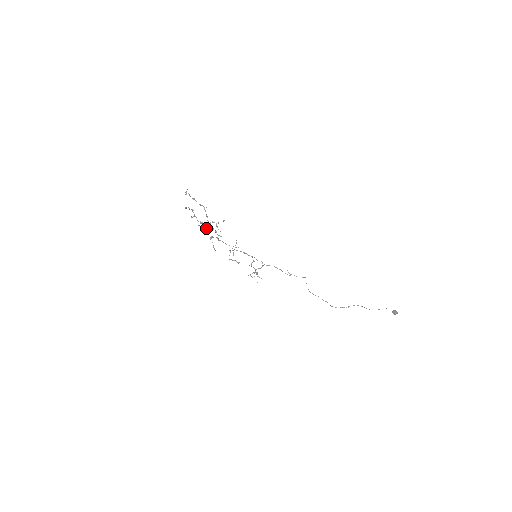
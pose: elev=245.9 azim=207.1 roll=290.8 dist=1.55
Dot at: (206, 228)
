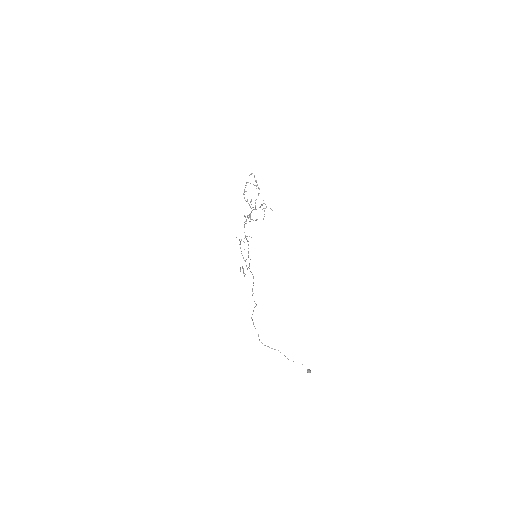
Dot at: occluded
